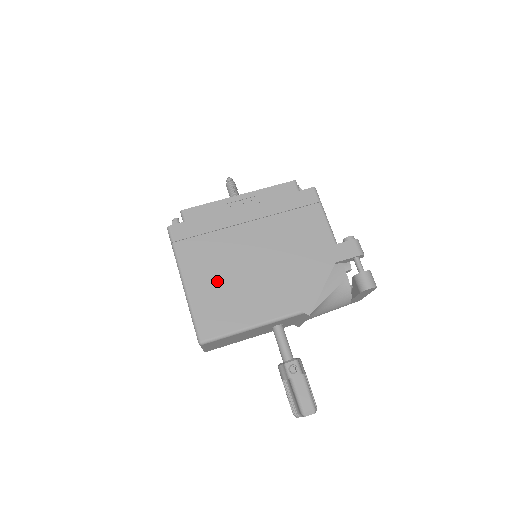
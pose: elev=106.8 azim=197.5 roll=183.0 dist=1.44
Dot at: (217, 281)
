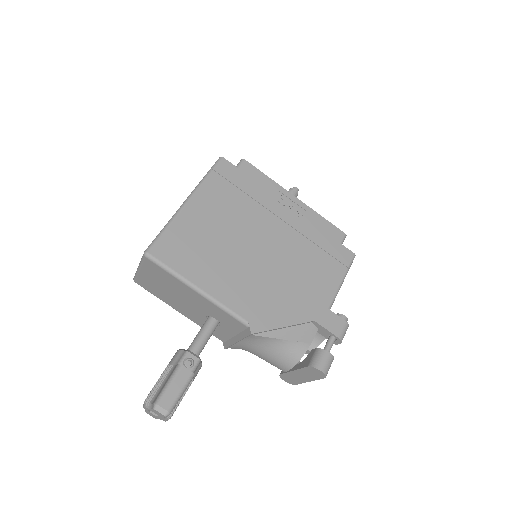
Dot at: (212, 229)
